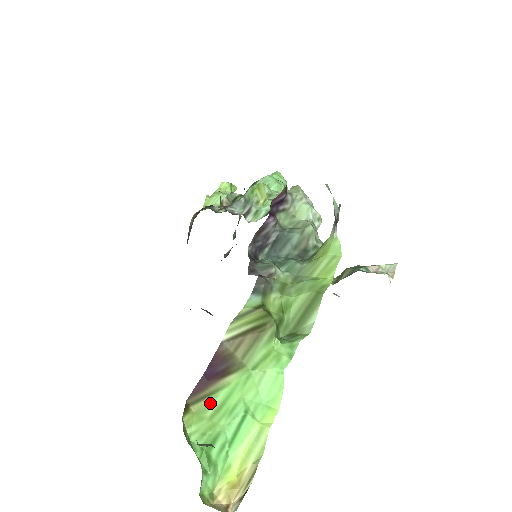
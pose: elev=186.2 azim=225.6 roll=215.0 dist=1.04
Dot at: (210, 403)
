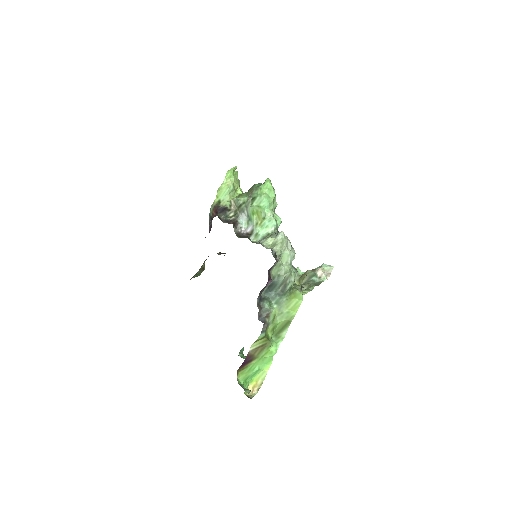
Dot at: (246, 370)
